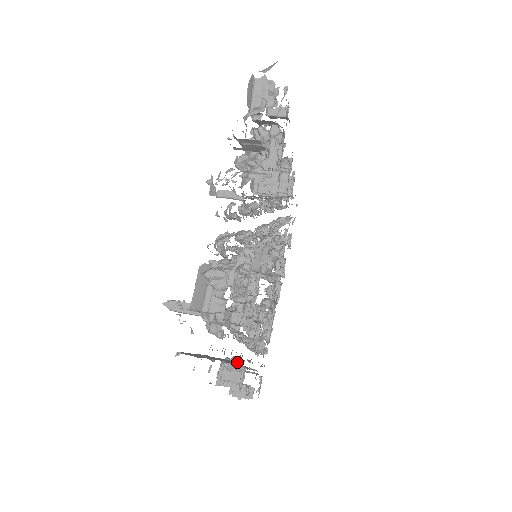
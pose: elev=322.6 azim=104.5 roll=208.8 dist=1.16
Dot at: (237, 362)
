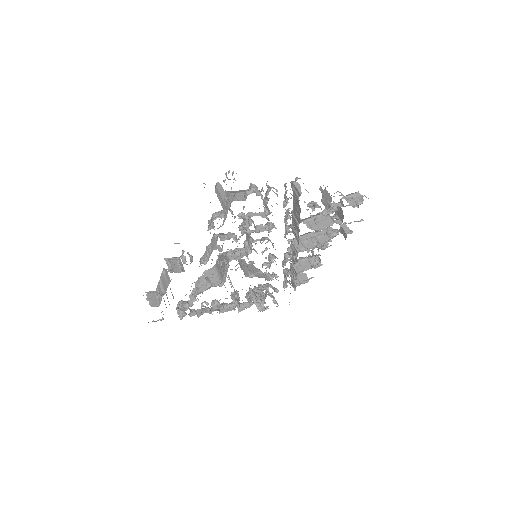
Dot at: (190, 258)
